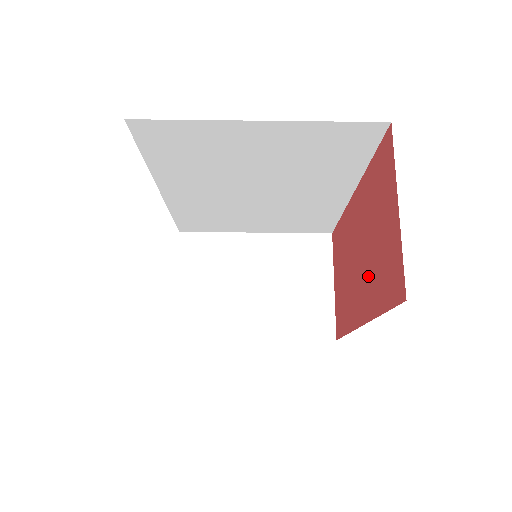
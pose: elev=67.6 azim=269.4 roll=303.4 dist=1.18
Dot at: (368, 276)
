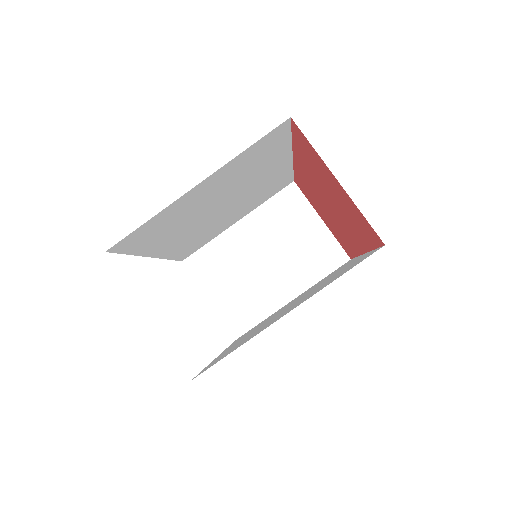
Dot at: (346, 221)
